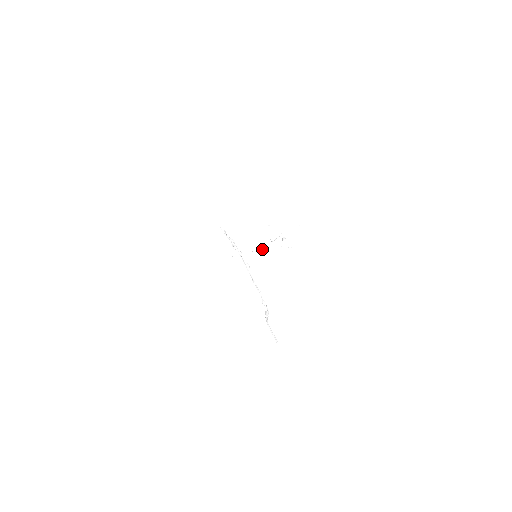
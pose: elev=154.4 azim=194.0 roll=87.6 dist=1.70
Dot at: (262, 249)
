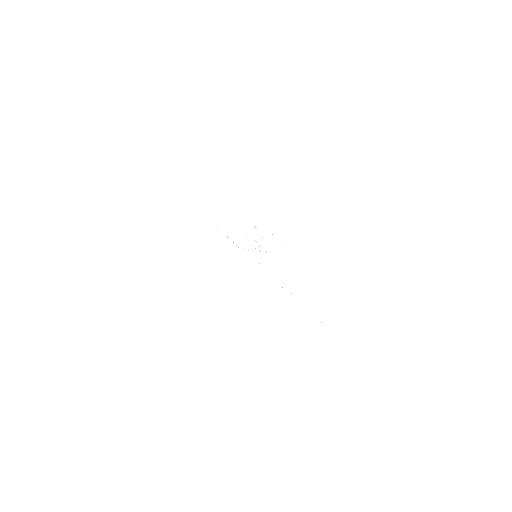
Dot at: (253, 249)
